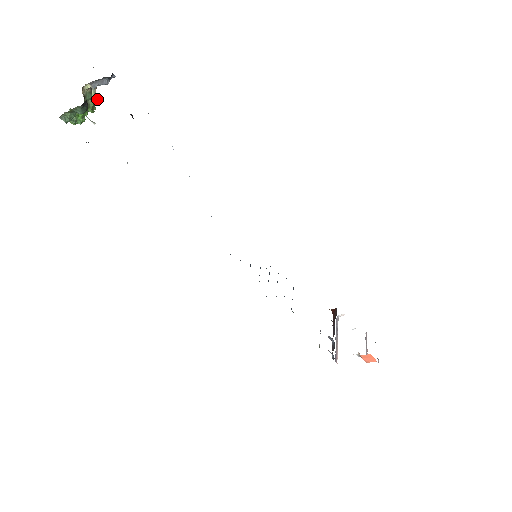
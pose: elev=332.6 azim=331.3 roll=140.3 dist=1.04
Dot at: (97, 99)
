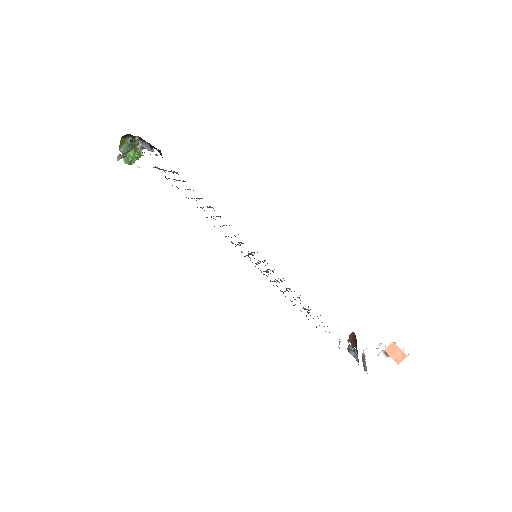
Dot at: occluded
